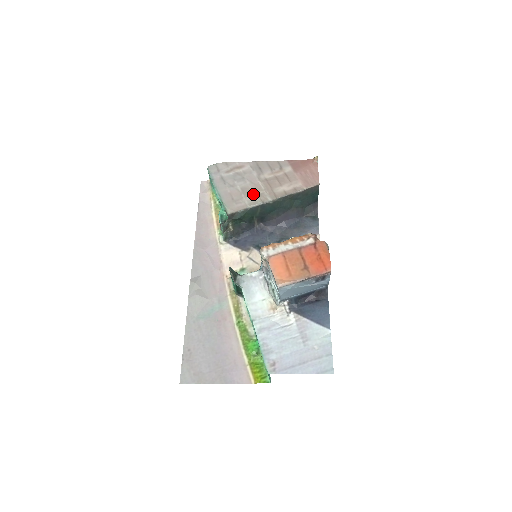
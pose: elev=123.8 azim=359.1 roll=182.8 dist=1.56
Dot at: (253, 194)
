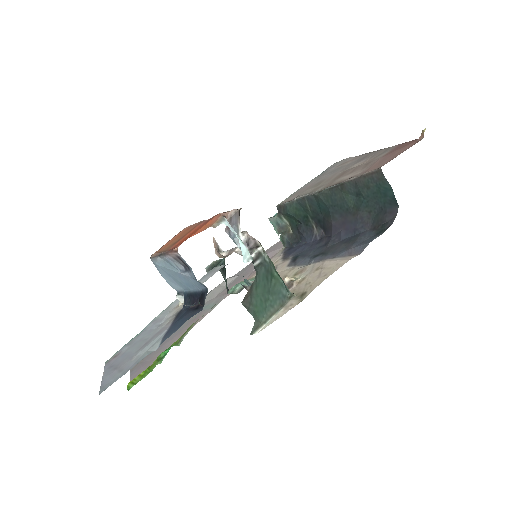
Dot at: (318, 186)
